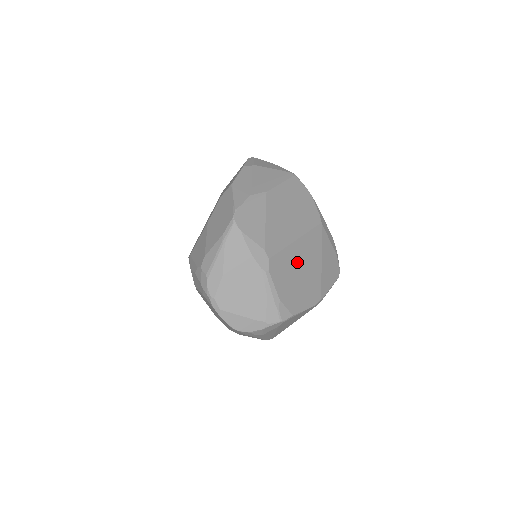
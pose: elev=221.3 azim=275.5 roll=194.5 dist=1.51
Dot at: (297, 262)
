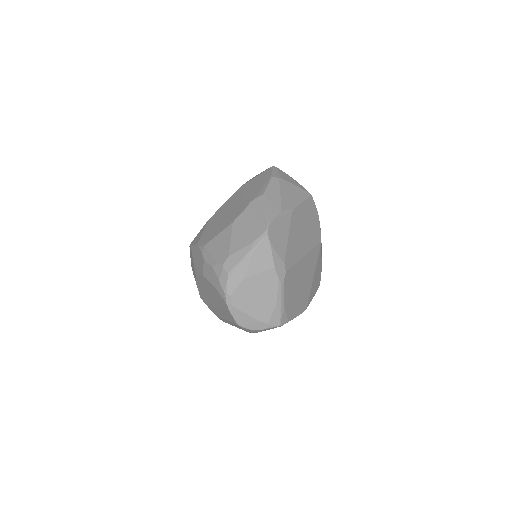
Dot at: (300, 275)
